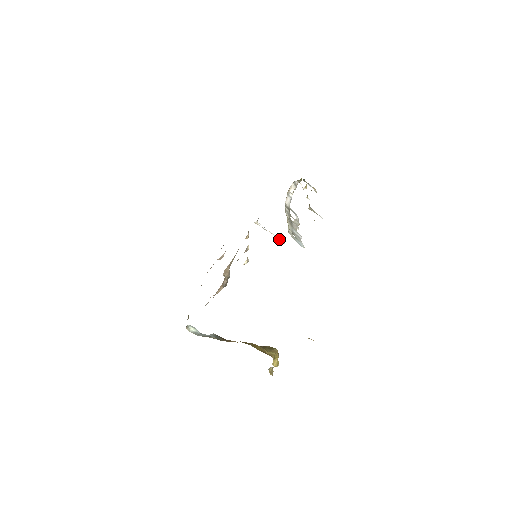
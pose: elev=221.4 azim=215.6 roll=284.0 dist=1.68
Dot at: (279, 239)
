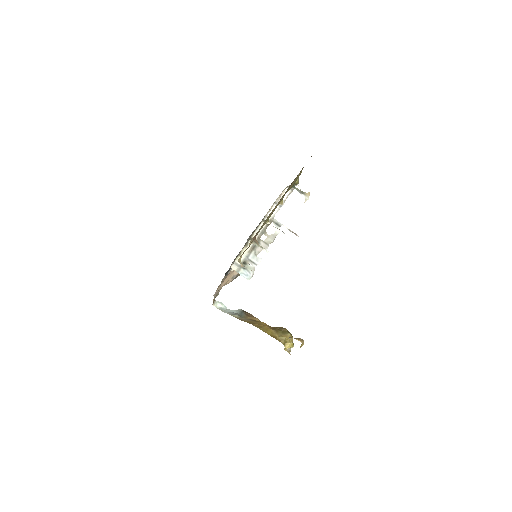
Dot at: occluded
